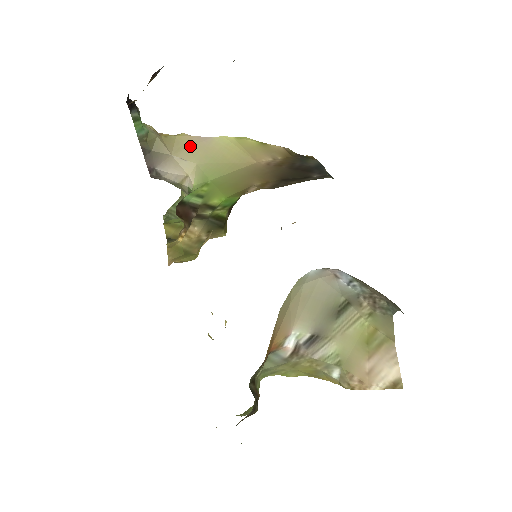
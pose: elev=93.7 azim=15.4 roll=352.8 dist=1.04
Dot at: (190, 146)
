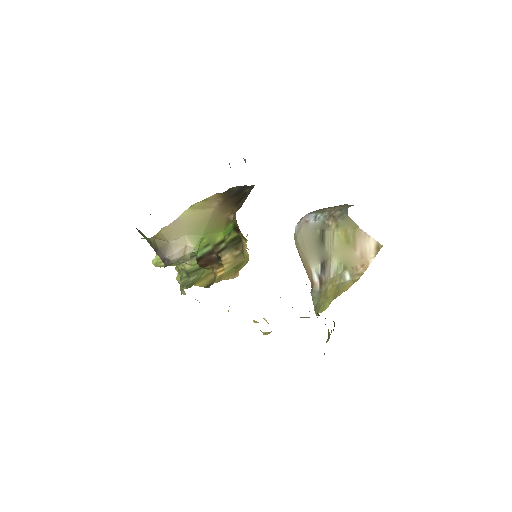
Dot at: (173, 230)
